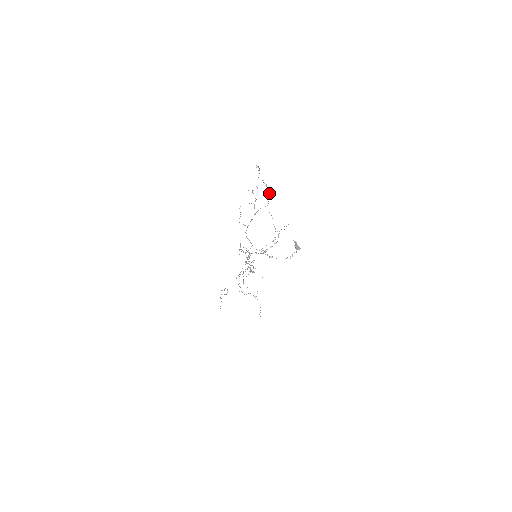
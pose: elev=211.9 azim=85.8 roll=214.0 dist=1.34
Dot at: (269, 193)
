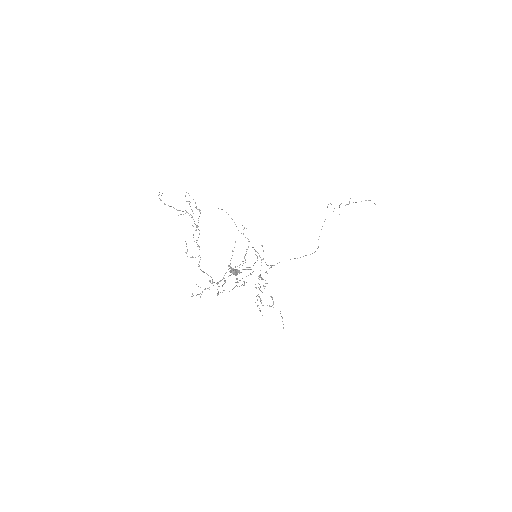
Dot at: occluded
